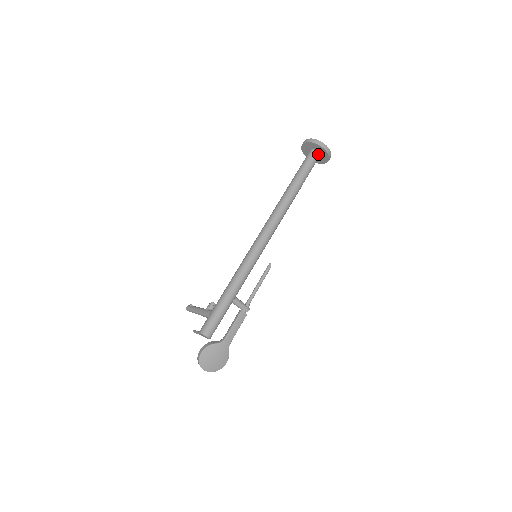
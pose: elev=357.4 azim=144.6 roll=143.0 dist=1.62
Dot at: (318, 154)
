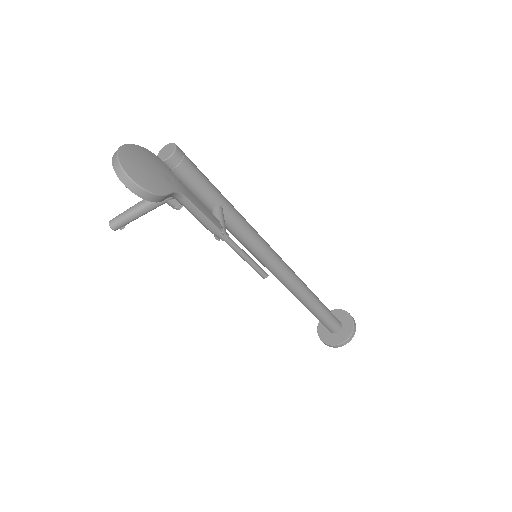
Dot at: (340, 324)
